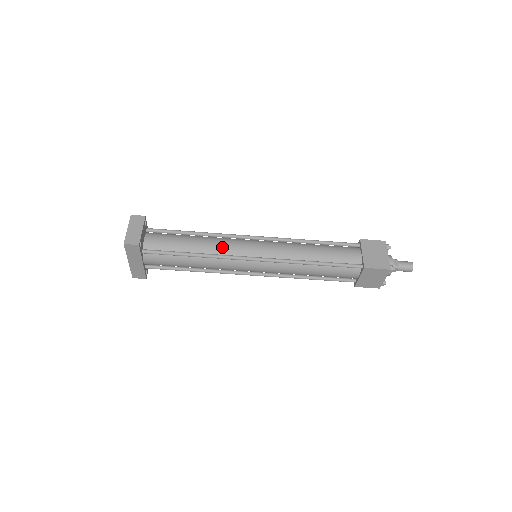
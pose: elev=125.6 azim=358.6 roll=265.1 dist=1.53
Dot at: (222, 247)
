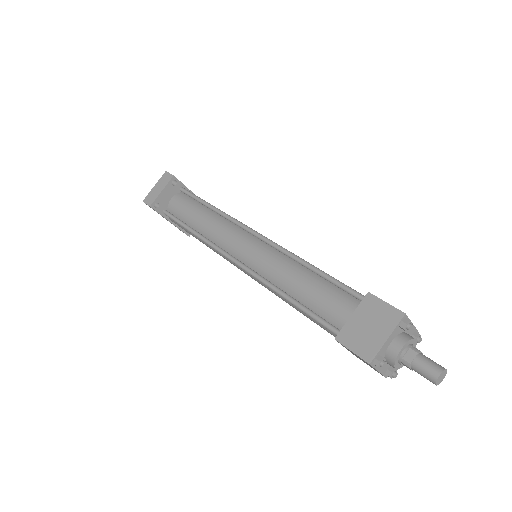
Dot at: (217, 233)
